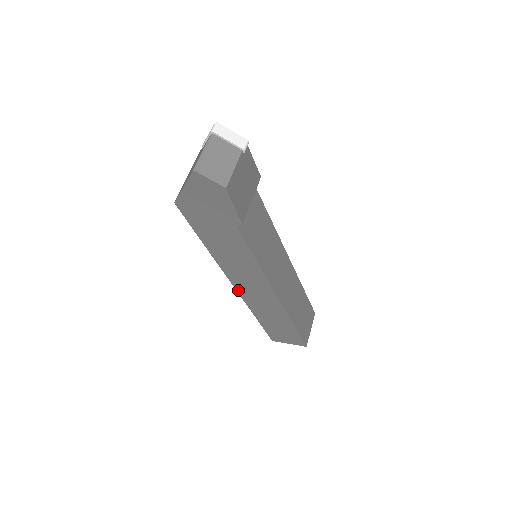
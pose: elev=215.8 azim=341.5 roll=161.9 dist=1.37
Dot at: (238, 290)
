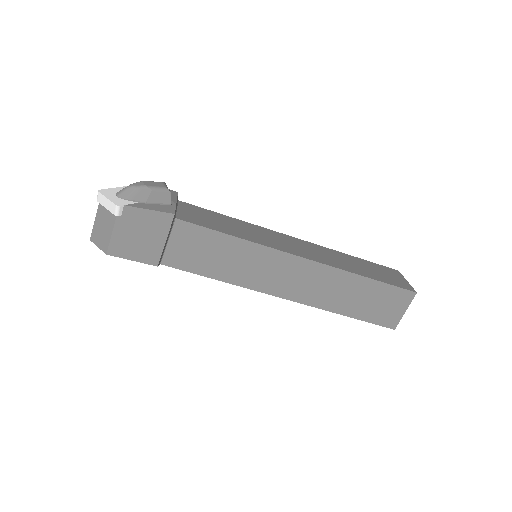
Dot at: occluded
